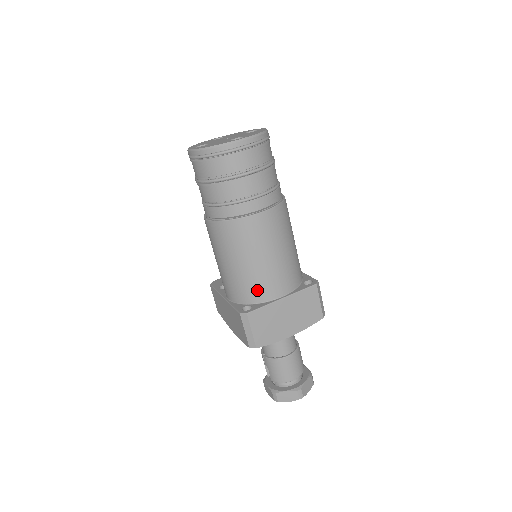
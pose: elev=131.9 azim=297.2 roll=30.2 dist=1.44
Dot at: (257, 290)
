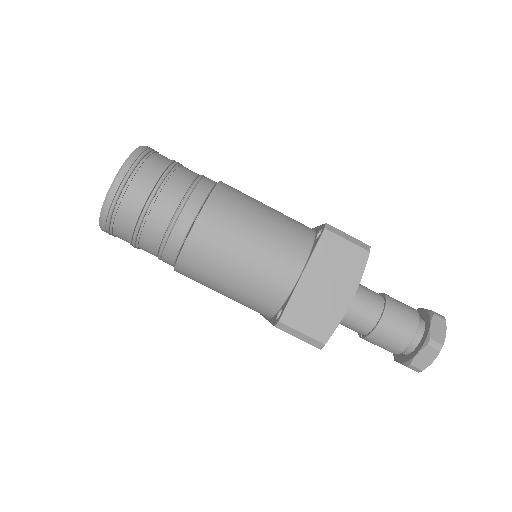
Dot at: (271, 290)
